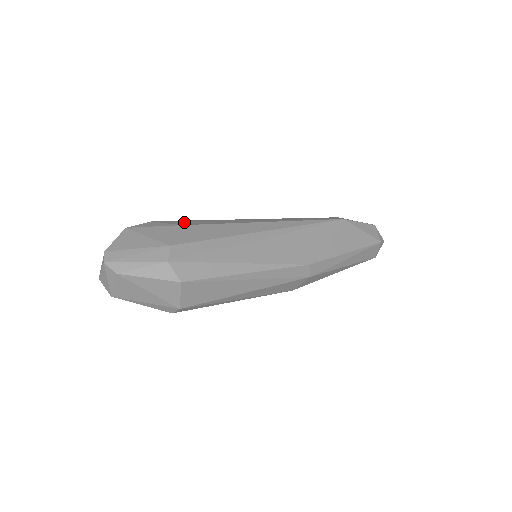
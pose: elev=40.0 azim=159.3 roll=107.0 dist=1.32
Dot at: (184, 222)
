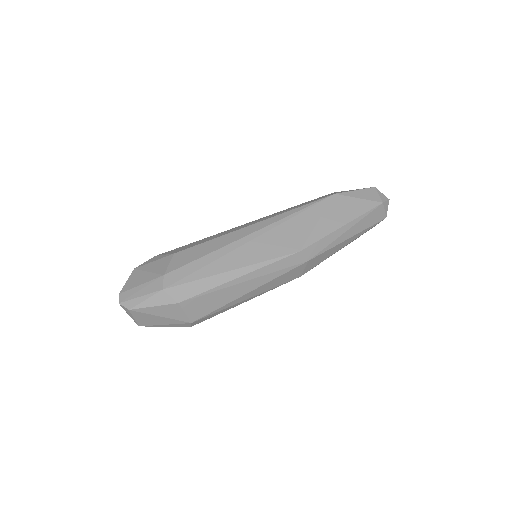
Dot at: (180, 249)
